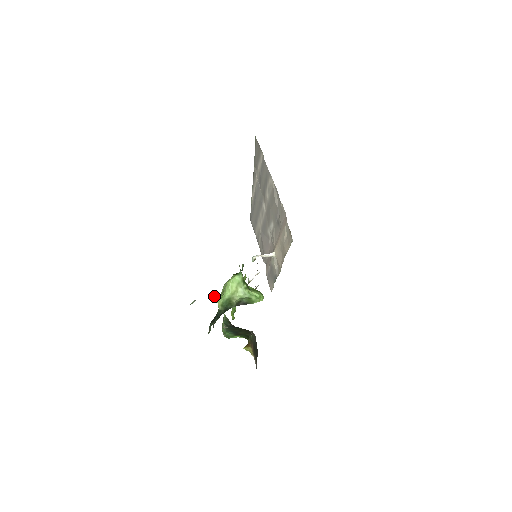
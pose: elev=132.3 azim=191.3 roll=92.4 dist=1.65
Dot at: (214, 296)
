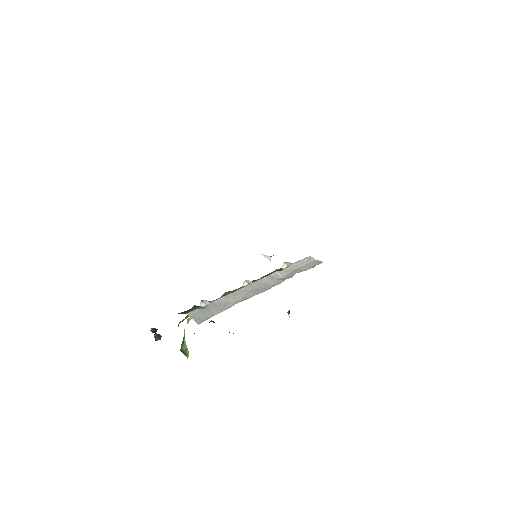
Dot at: (188, 318)
